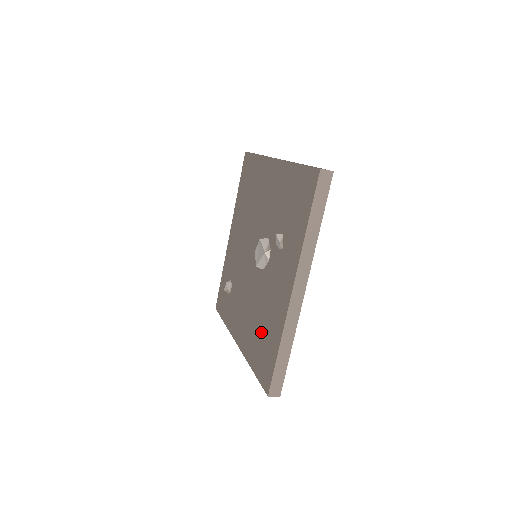
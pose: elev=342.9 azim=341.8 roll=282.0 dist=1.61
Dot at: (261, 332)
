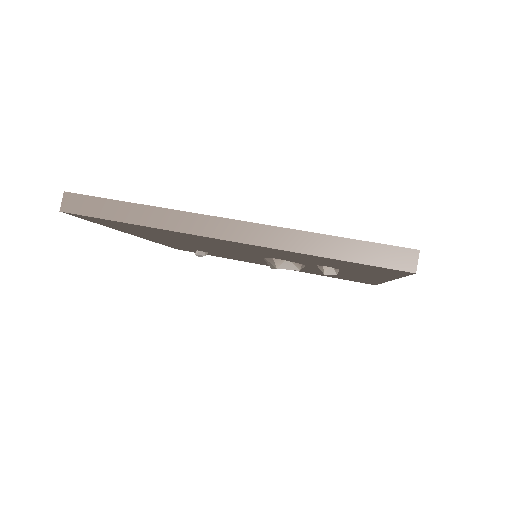
Dot at: occluded
